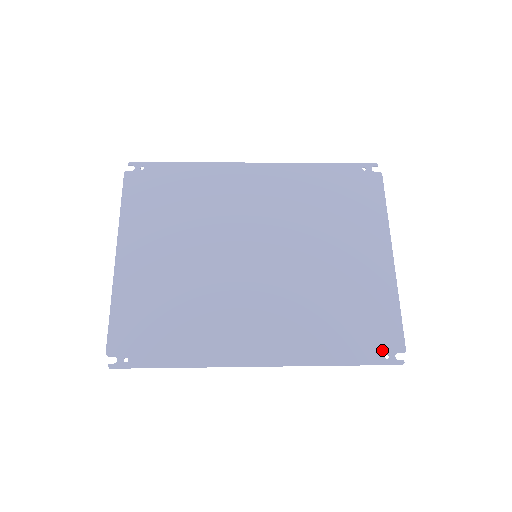
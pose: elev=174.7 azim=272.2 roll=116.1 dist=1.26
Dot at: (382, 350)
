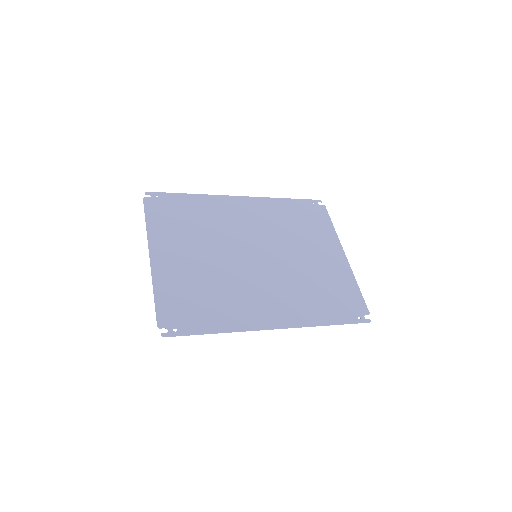
Dot at: (355, 314)
